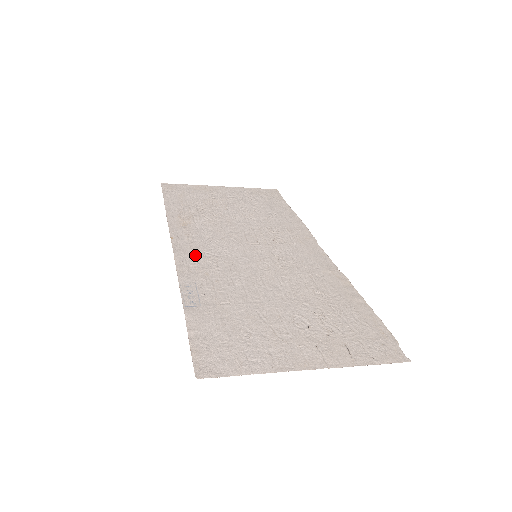
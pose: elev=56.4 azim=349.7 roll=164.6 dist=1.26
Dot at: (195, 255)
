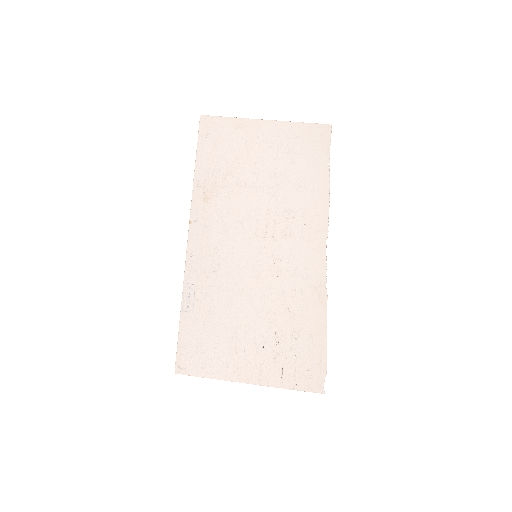
Dot at: (204, 250)
